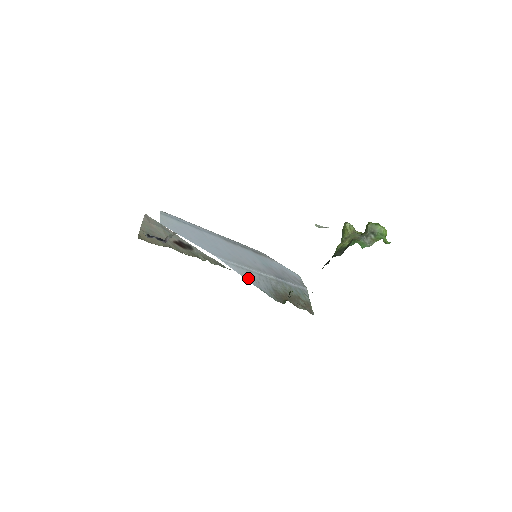
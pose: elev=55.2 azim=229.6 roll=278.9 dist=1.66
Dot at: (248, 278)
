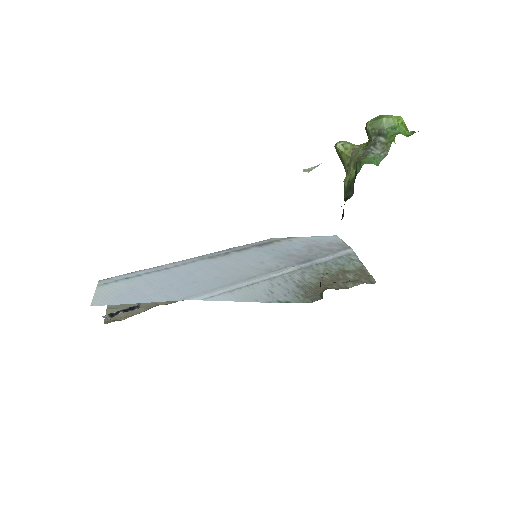
Dot at: (253, 298)
